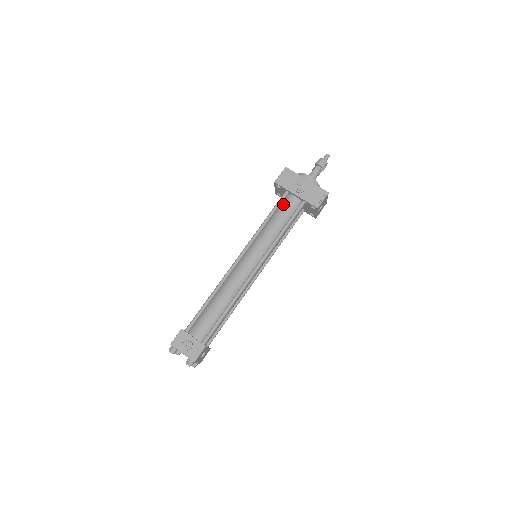
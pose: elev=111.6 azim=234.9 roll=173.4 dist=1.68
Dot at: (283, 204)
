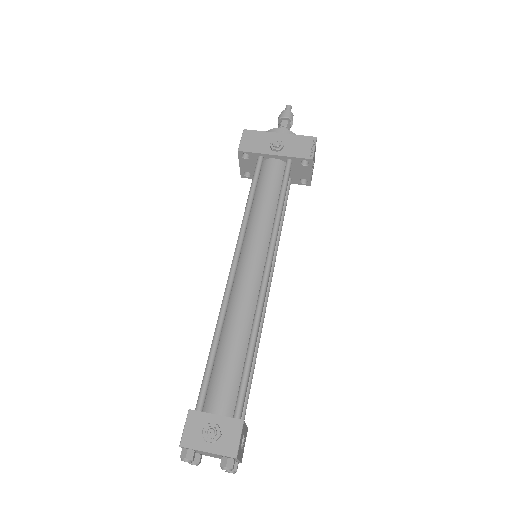
Dot at: (262, 174)
